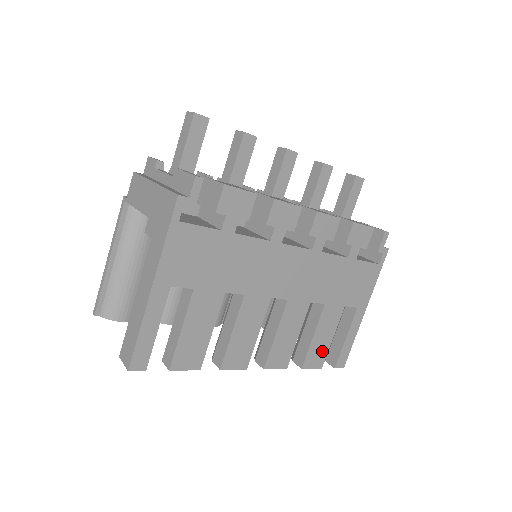
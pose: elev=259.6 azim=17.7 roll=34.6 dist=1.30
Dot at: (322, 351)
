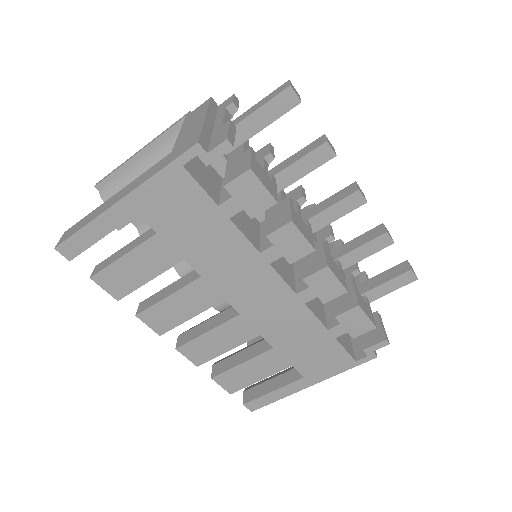
Dot at: (241, 381)
